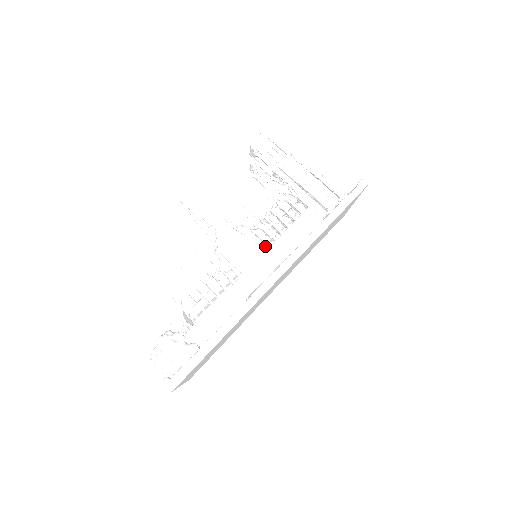
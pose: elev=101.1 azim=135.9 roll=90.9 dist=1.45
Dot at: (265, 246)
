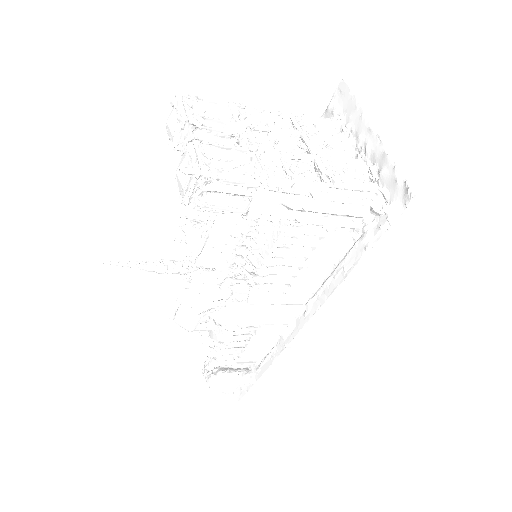
Dot at: (277, 288)
